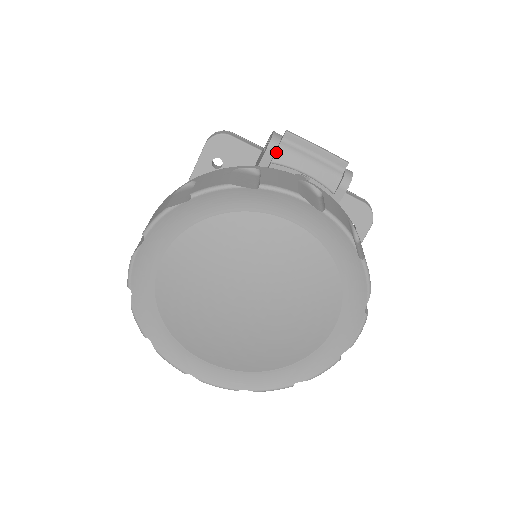
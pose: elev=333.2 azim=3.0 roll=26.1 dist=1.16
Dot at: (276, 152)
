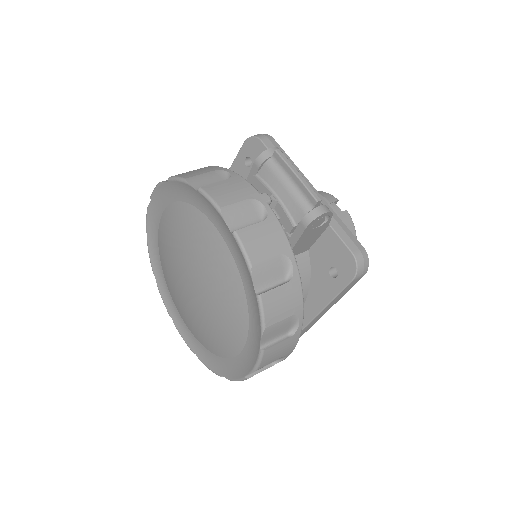
Dot at: (262, 167)
